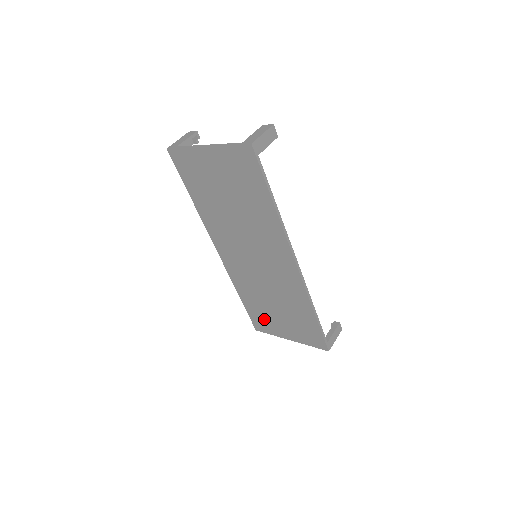
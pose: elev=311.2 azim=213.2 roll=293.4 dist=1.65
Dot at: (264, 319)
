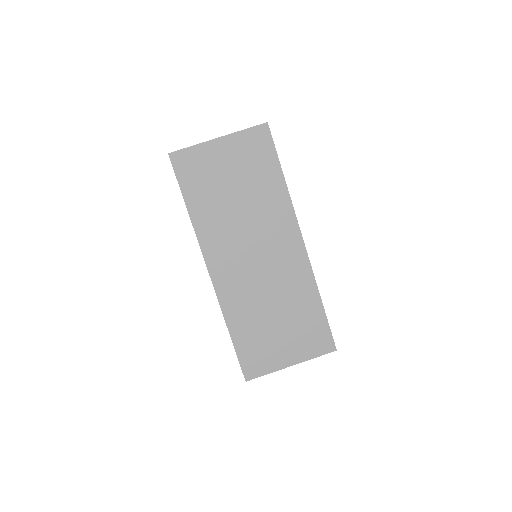
Dot at: (259, 351)
